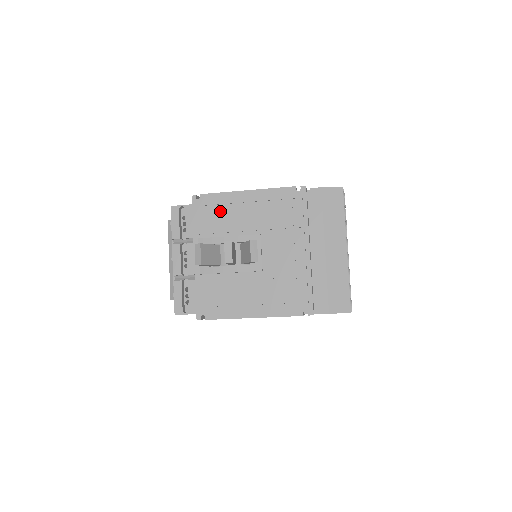
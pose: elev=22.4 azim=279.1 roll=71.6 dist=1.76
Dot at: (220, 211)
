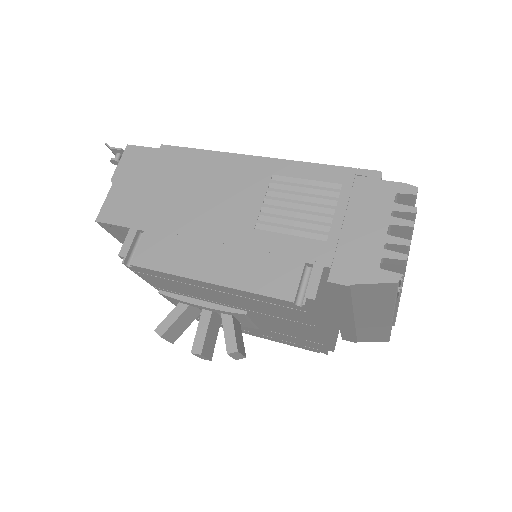
Dot at: (173, 284)
